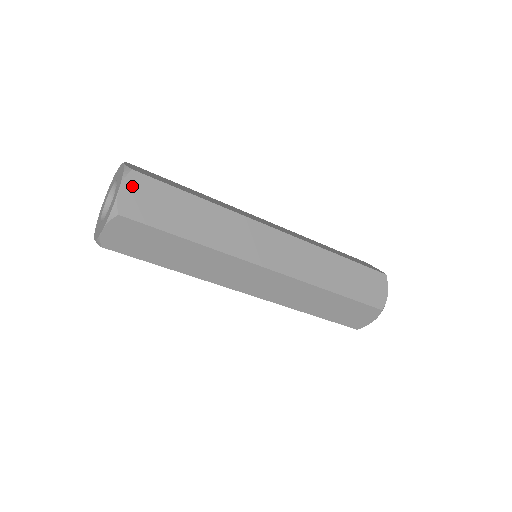
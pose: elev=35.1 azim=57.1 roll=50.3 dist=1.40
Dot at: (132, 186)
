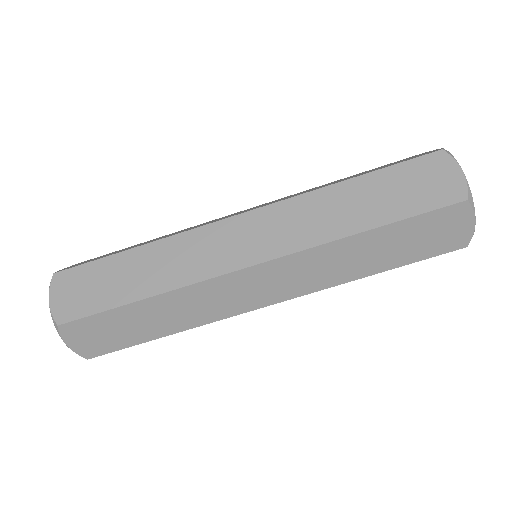
Dot at: (59, 289)
